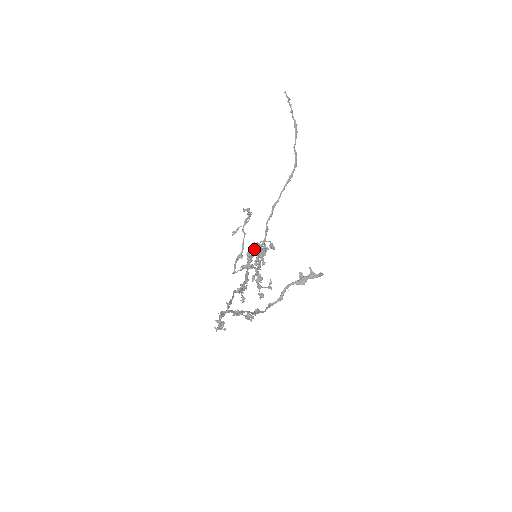
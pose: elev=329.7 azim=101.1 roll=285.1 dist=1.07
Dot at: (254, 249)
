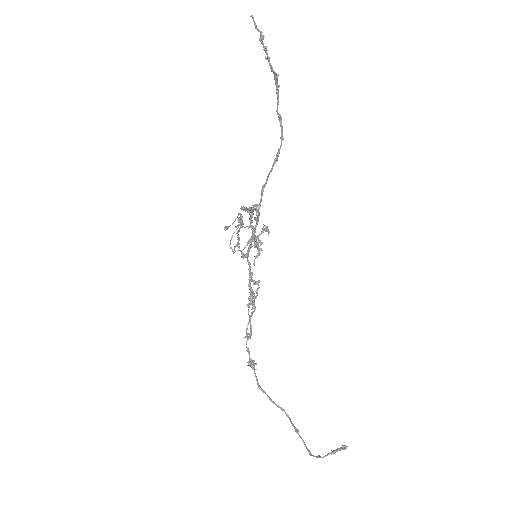
Dot at: occluded
